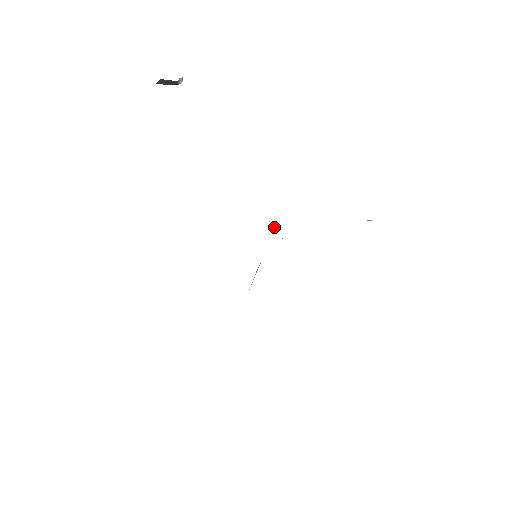
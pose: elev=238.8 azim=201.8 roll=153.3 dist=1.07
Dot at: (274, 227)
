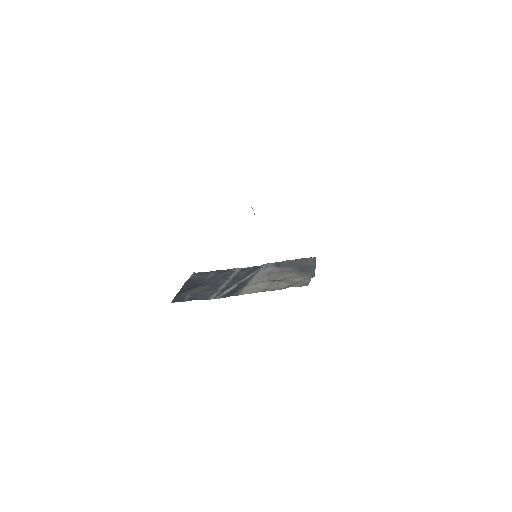
Dot at: occluded
